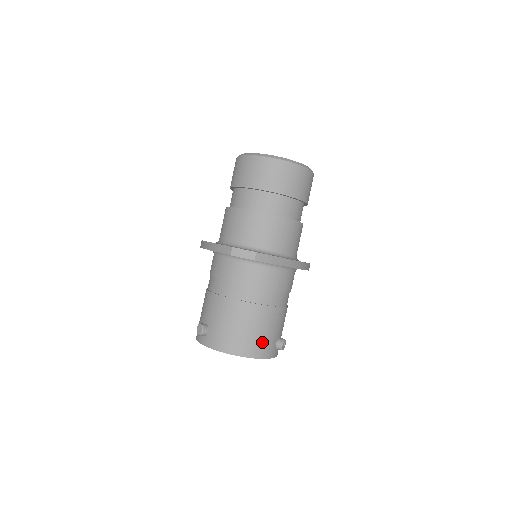
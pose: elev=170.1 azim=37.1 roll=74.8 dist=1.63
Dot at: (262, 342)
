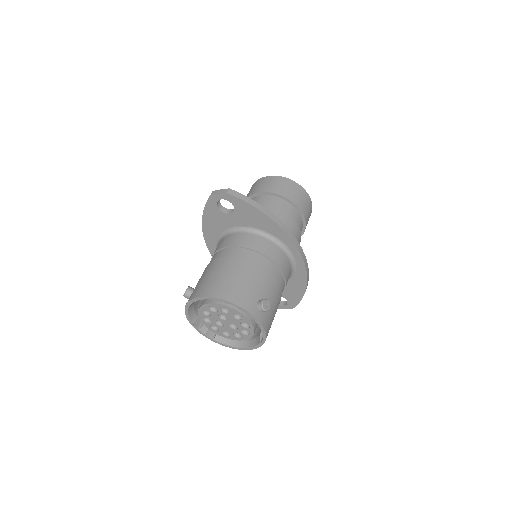
Dot at: (239, 290)
